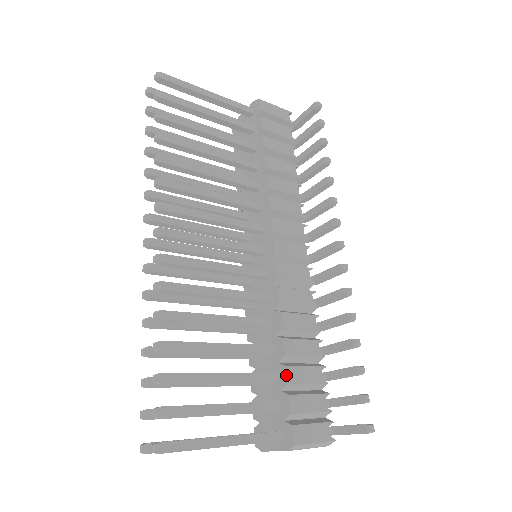
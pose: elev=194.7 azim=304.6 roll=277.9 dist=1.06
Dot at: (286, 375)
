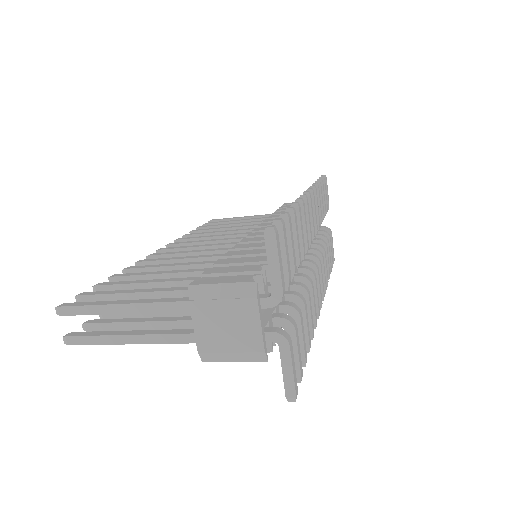
Dot at: (215, 262)
